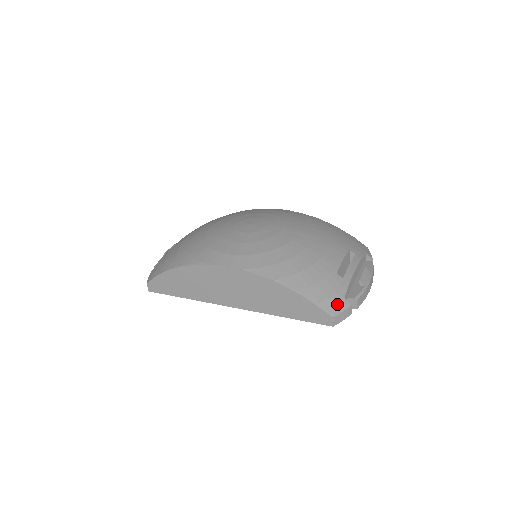
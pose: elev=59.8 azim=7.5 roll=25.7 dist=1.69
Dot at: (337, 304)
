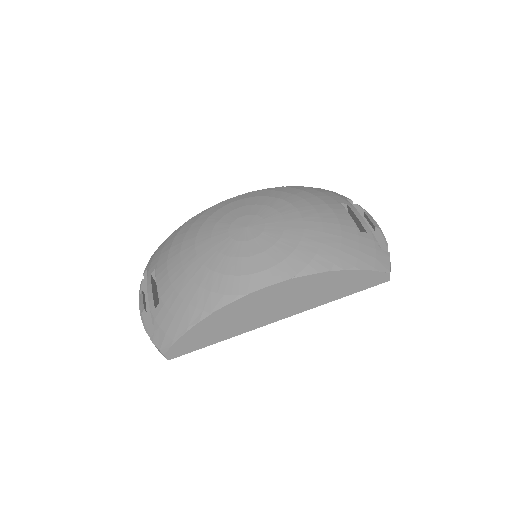
Dot at: (383, 259)
